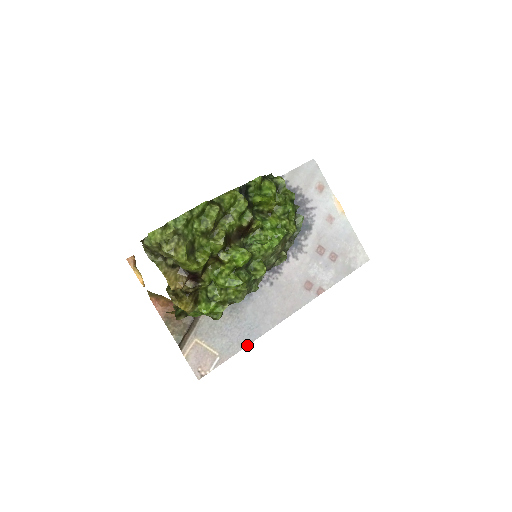
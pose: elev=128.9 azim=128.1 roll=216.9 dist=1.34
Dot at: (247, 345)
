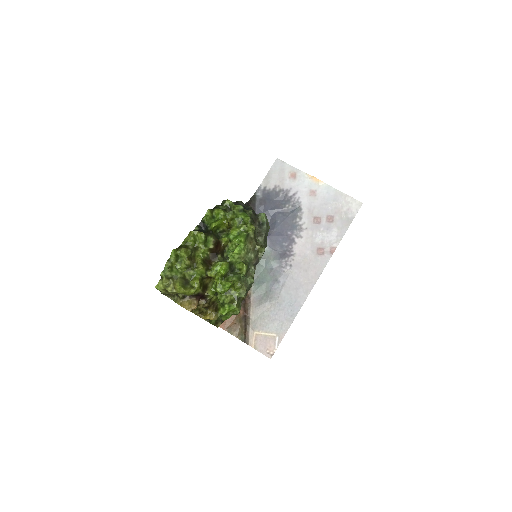
Dot at: (294, 318)
